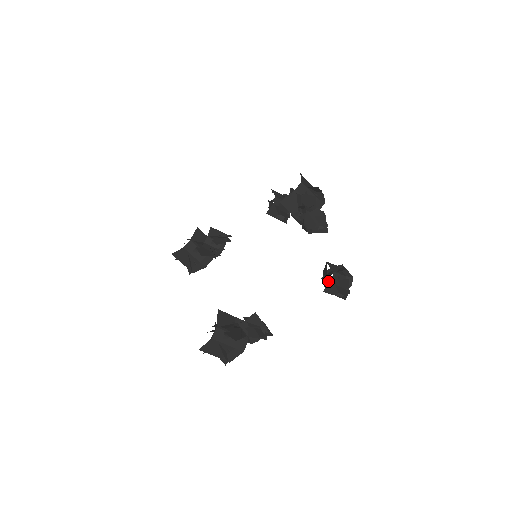
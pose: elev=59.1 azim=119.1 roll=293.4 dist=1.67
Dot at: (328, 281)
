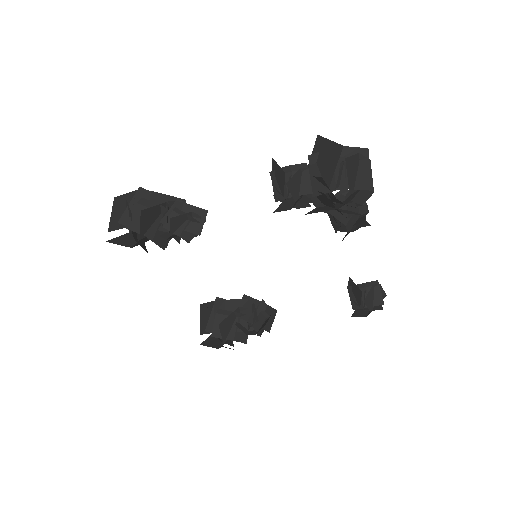
Dot at: (358, 305)
